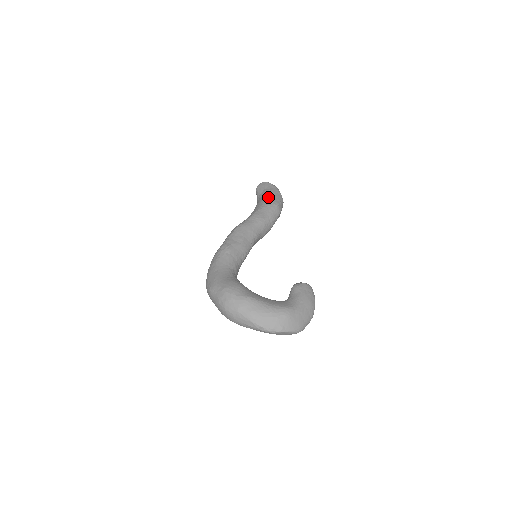
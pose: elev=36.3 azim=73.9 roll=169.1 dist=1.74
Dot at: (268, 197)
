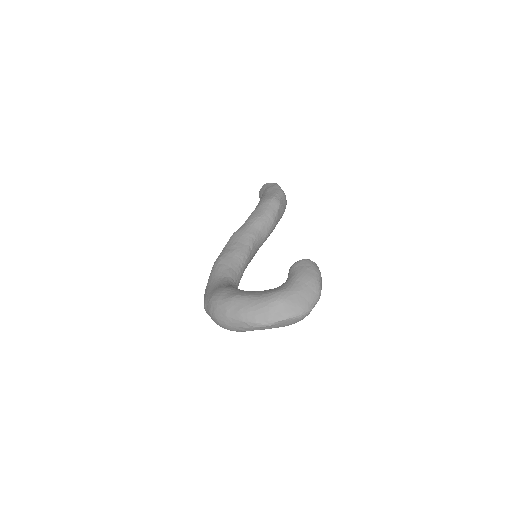
Dot at: (264, 195)
